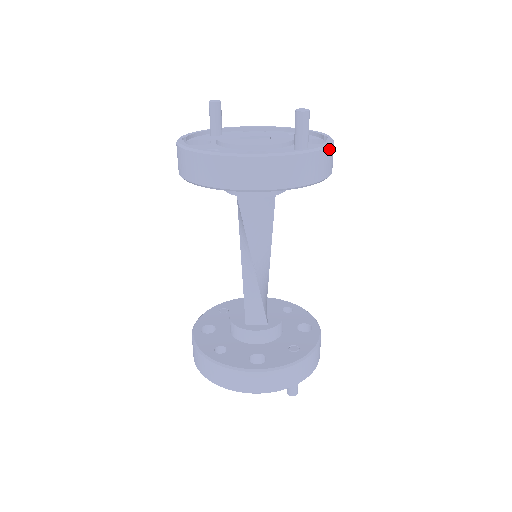
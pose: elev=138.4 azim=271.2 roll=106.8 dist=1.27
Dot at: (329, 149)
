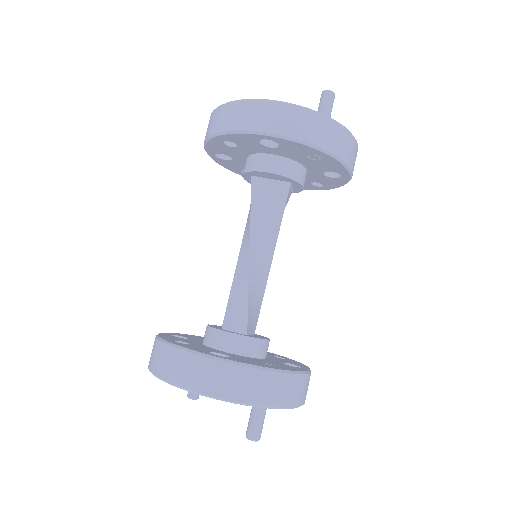
Dot at: (349, 134)
